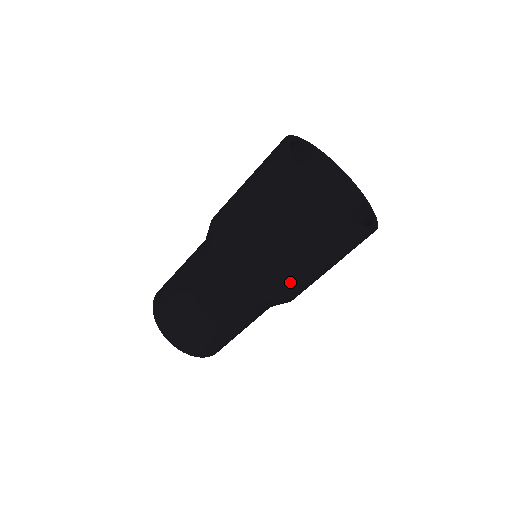
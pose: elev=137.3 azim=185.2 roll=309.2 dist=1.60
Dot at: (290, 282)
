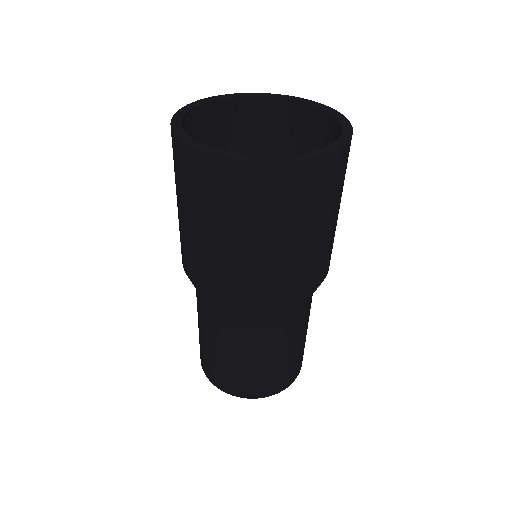
Dot at: (294, 269)
